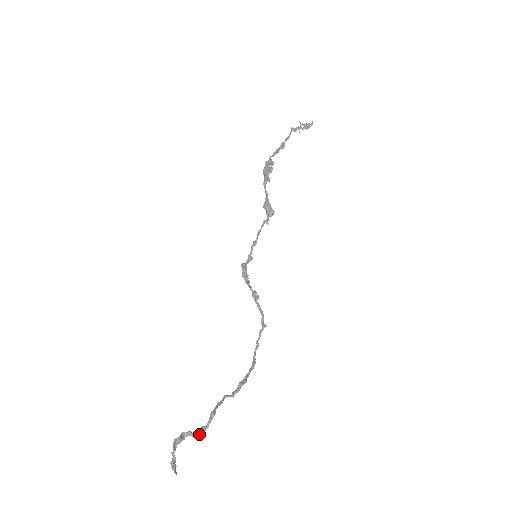
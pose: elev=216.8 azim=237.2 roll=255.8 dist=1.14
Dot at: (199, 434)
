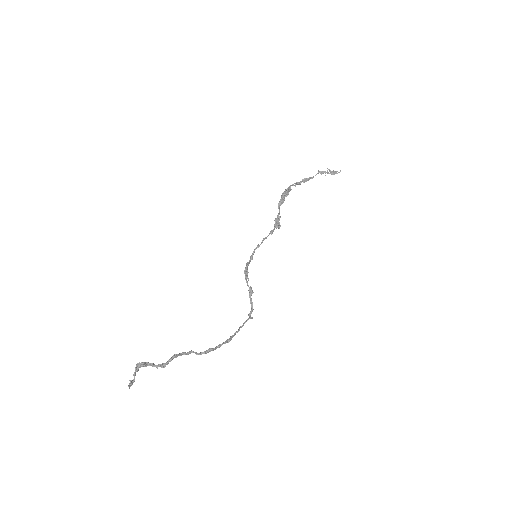
Dot at: (158, 366)
